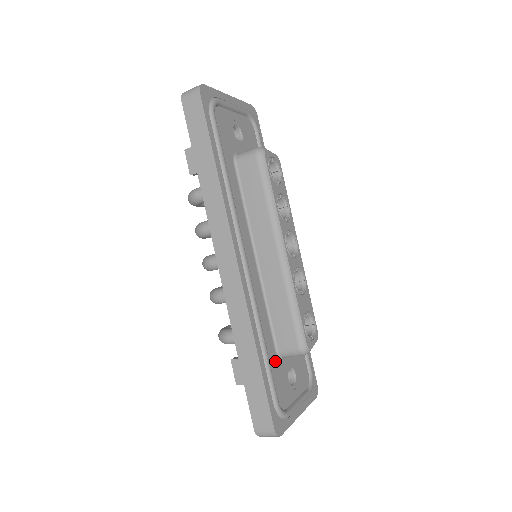
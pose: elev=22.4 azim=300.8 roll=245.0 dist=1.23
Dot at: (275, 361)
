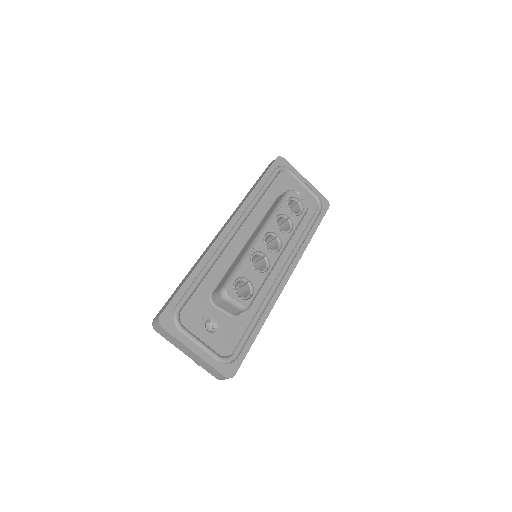
Dot at: (205, 296)
